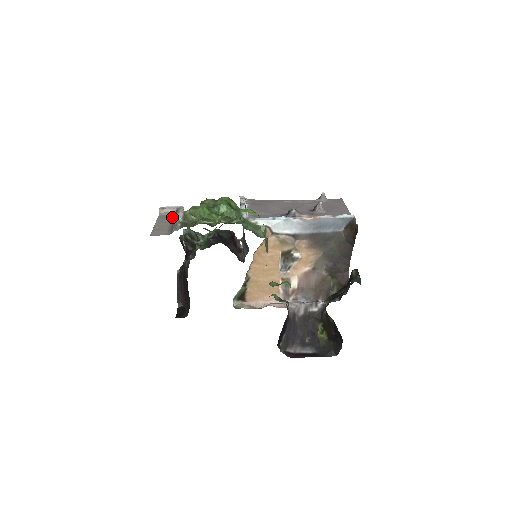
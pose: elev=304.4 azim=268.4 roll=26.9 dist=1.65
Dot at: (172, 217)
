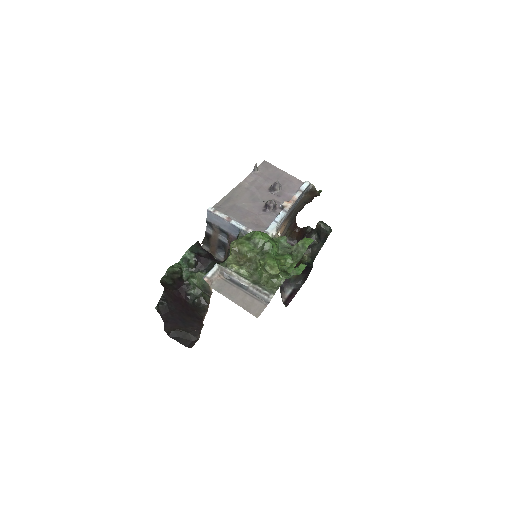
Dot at: (230, 283)
